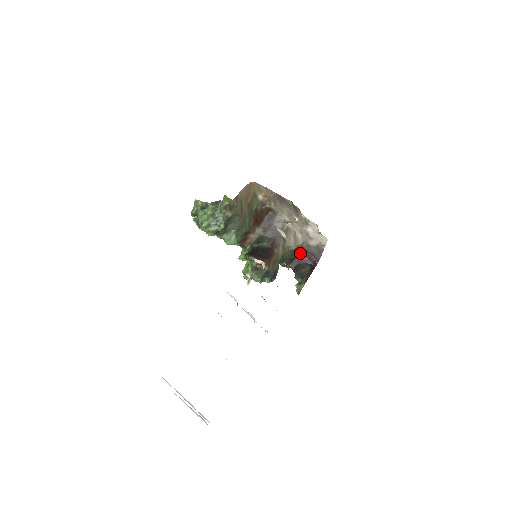
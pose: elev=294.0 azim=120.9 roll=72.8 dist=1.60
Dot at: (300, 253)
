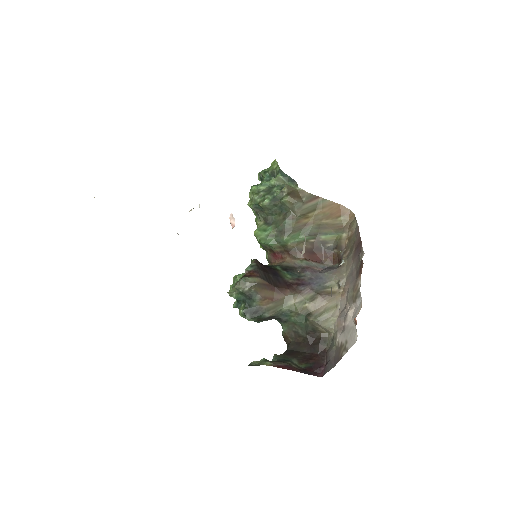
Dot at: (316, 341)
